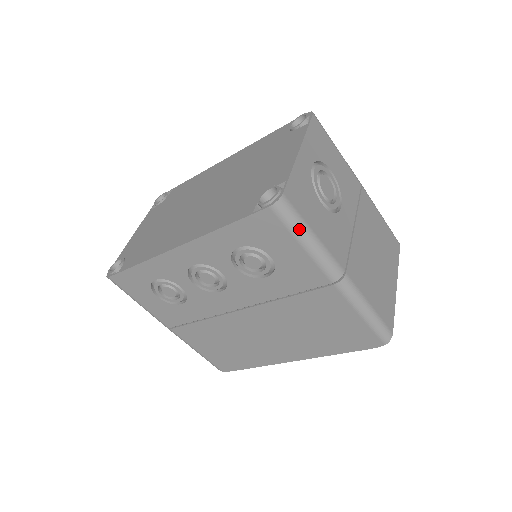
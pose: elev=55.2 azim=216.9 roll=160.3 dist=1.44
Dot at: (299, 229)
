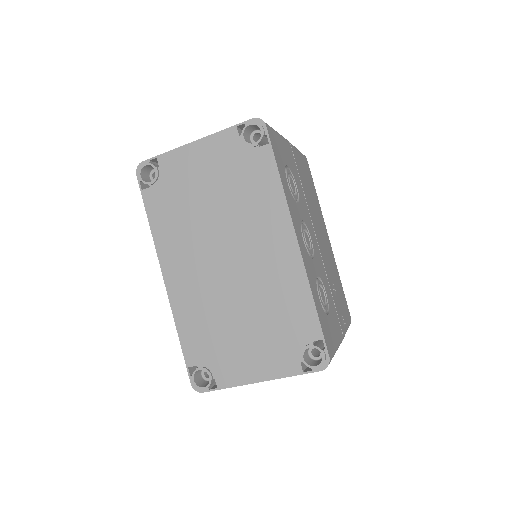
Dot at: occluded
